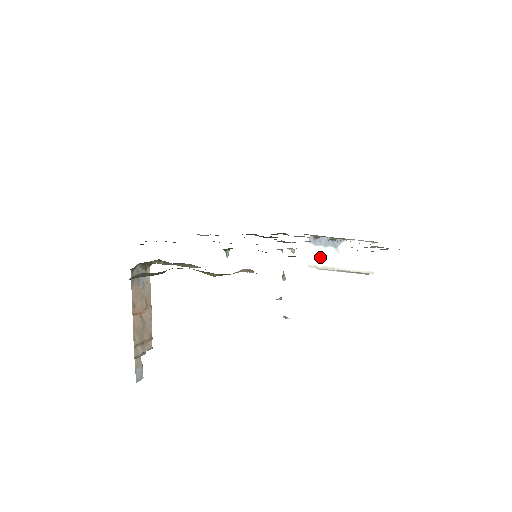
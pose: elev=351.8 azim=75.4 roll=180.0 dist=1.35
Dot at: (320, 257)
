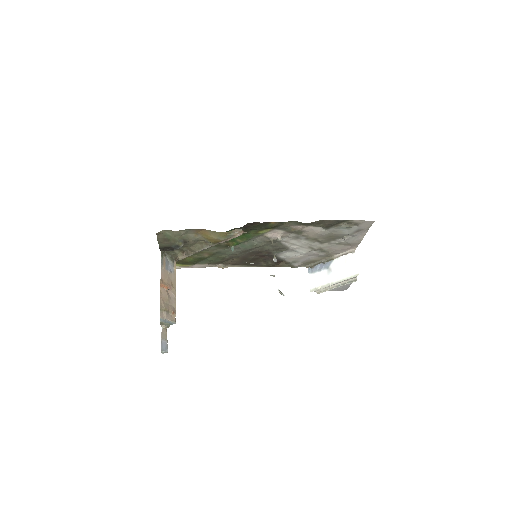
Dot at: (318, 280)
